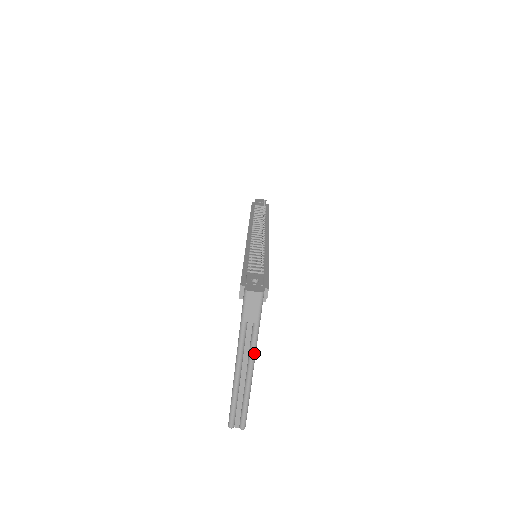
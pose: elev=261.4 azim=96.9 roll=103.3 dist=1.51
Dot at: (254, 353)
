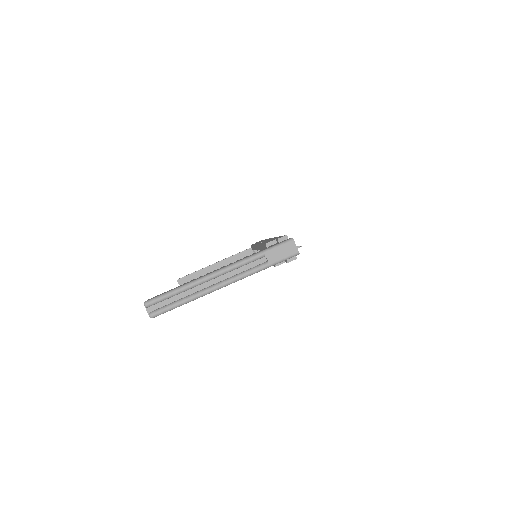
Dot at: (239, 279)
